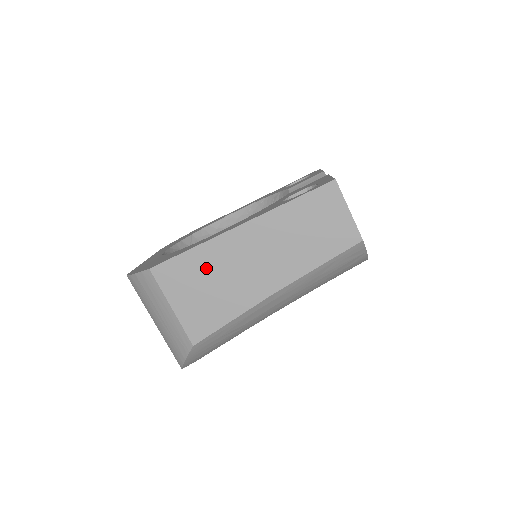
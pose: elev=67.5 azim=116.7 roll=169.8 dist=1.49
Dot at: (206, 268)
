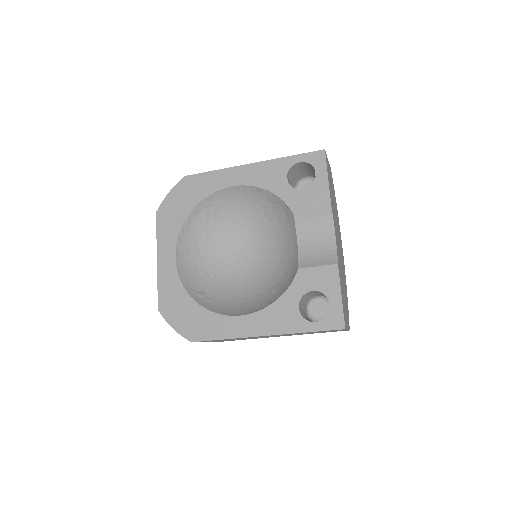
Dot at: occluded
